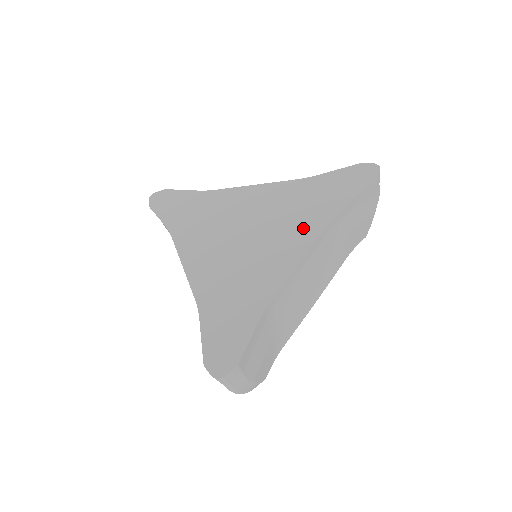
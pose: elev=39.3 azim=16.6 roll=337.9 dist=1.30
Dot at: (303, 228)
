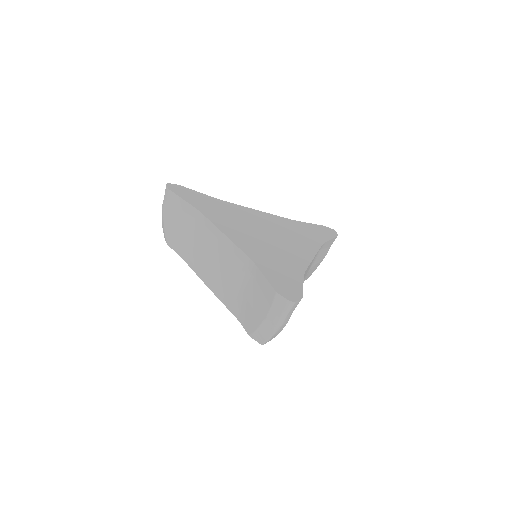
Dot at: (306, 243)
